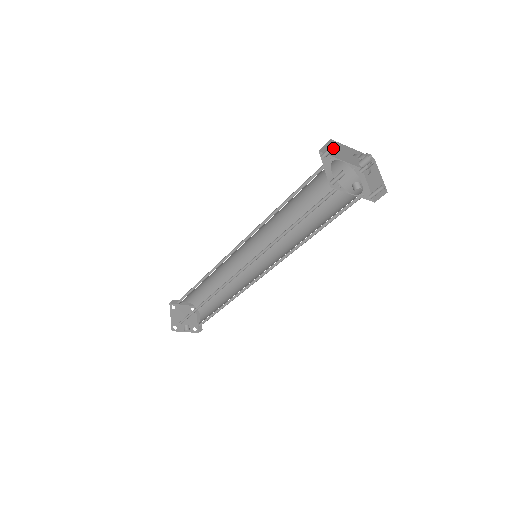
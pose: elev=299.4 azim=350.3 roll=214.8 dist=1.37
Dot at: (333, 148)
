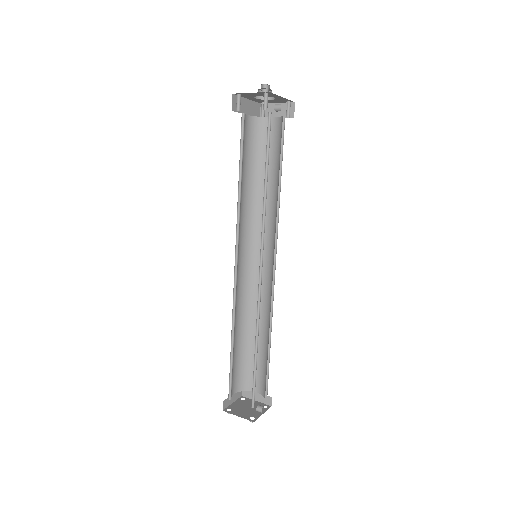
Dot at: (240, 97)
